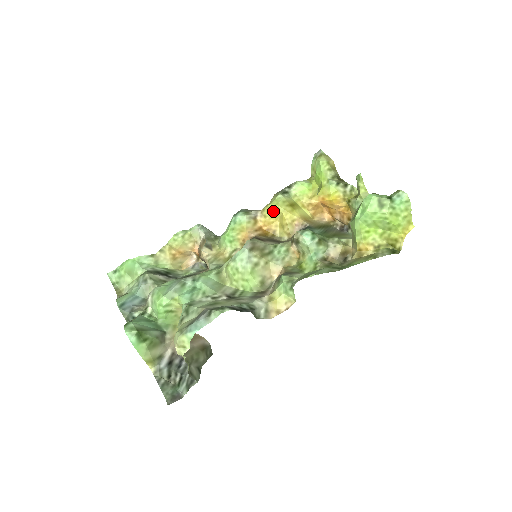
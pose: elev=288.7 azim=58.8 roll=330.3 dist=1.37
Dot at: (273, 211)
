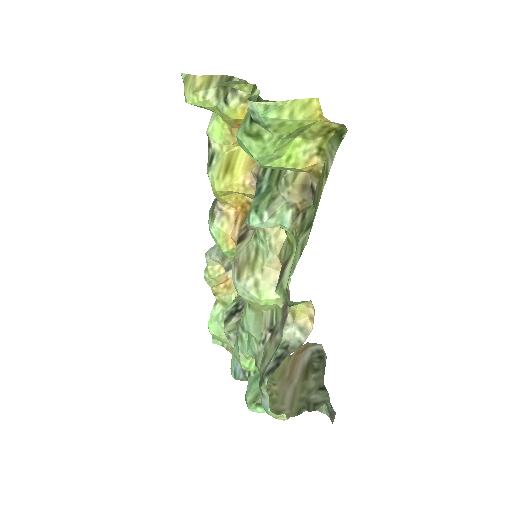
Dot at: (222, 196)
